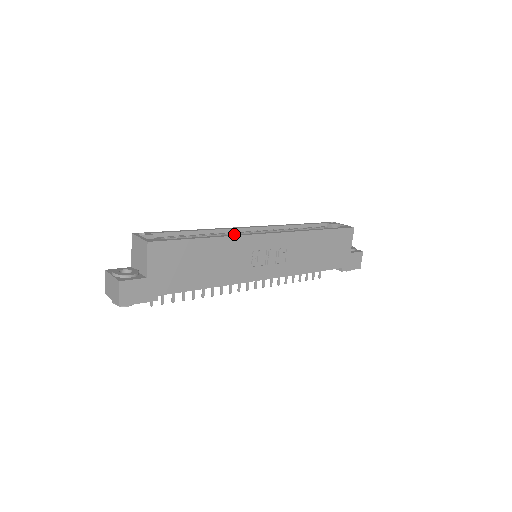
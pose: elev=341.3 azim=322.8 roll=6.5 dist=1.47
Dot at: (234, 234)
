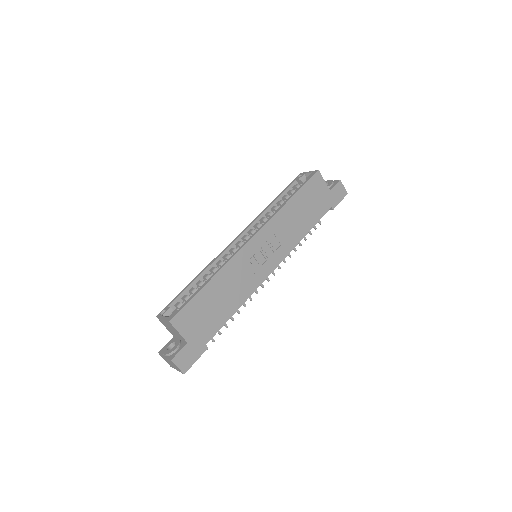
Dot at: (227, 256)
